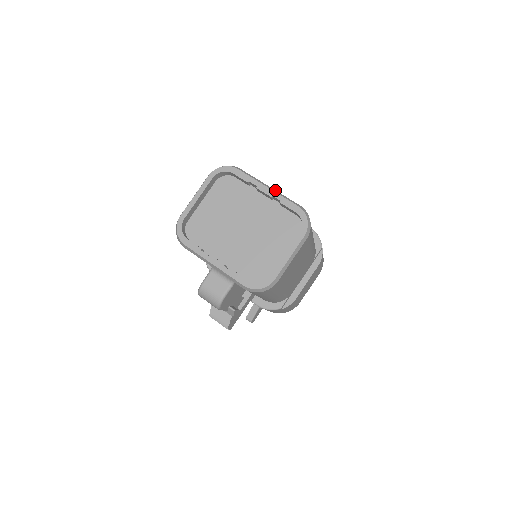
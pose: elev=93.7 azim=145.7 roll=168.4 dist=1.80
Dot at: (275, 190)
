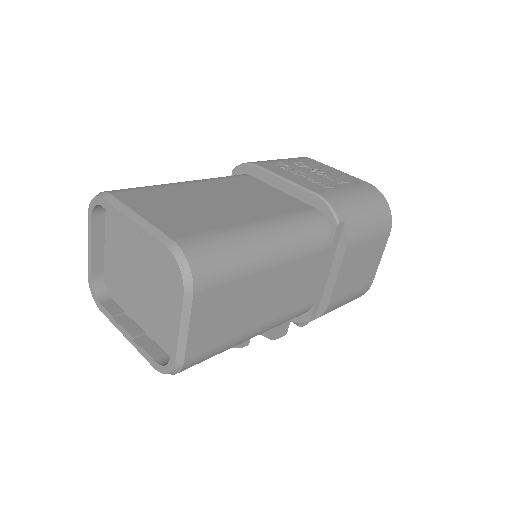
Dot at: (144, 220)
